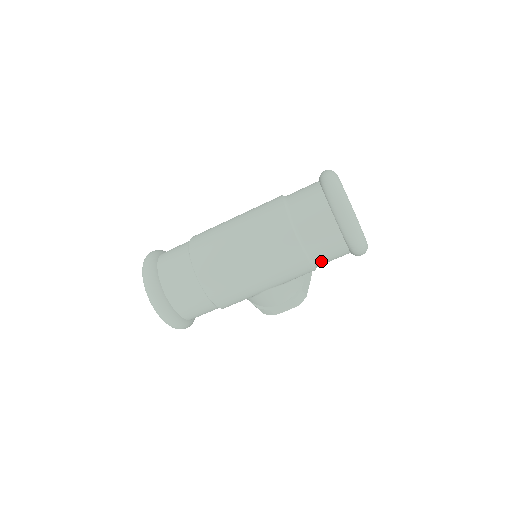
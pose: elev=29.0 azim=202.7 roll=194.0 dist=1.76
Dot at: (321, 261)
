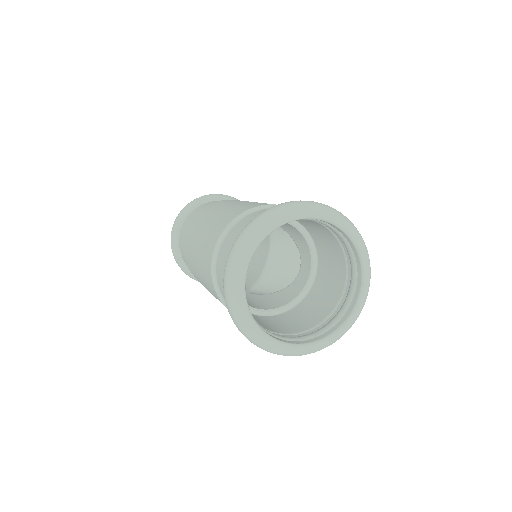
Dot at: occluded
